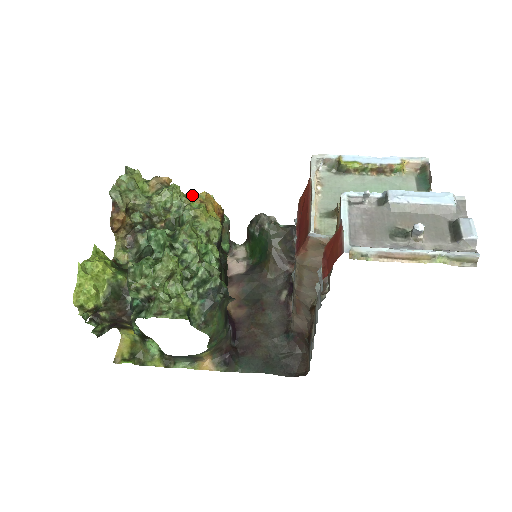
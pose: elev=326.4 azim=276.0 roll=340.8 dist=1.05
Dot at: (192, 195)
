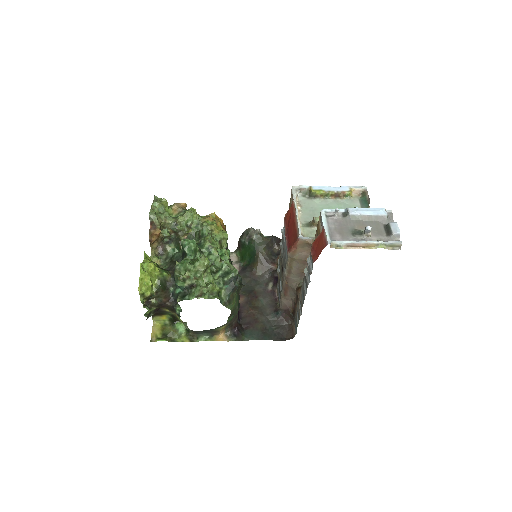
Dot at: occluded
